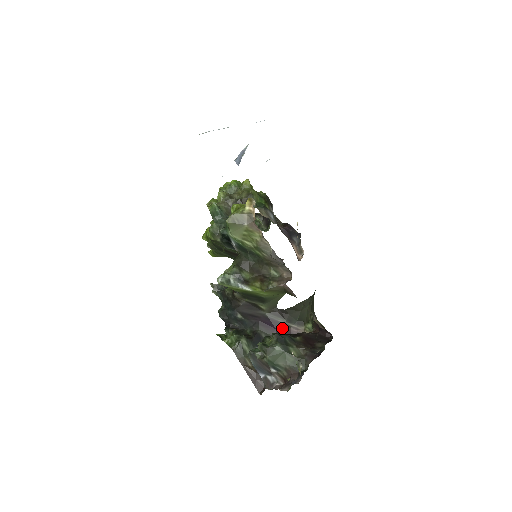
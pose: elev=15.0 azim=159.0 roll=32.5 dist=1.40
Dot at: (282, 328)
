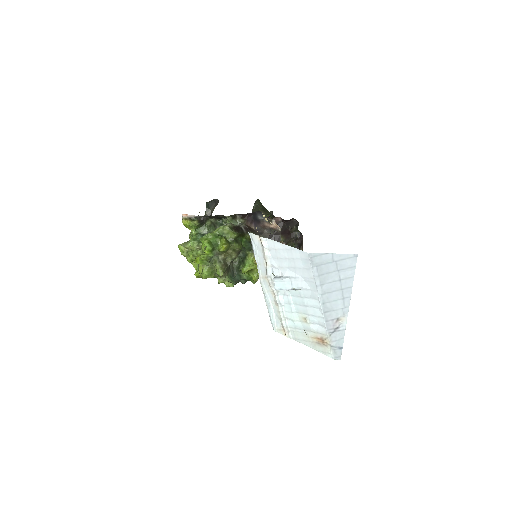
Dot at: occluded
